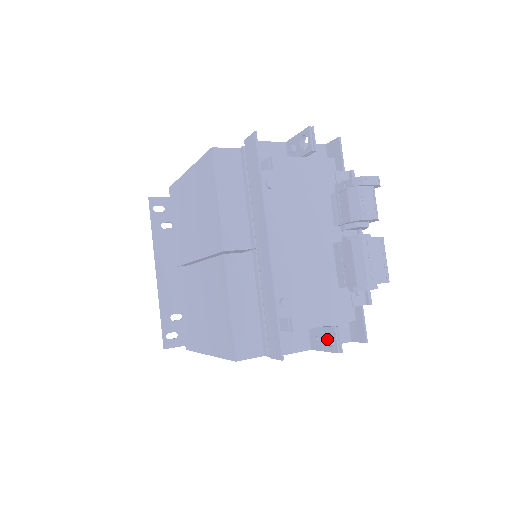
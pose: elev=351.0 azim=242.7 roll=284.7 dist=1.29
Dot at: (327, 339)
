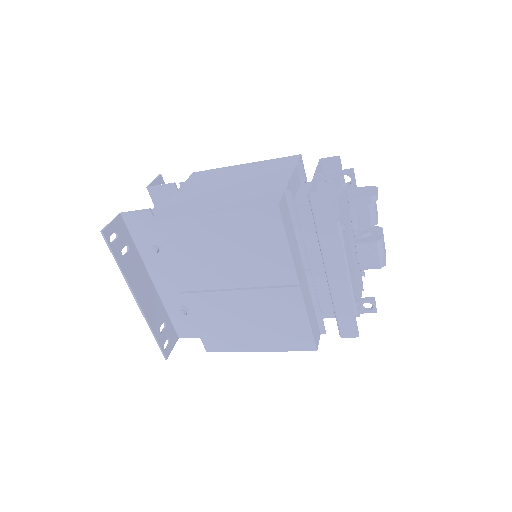
Dot at: (362, 306)
